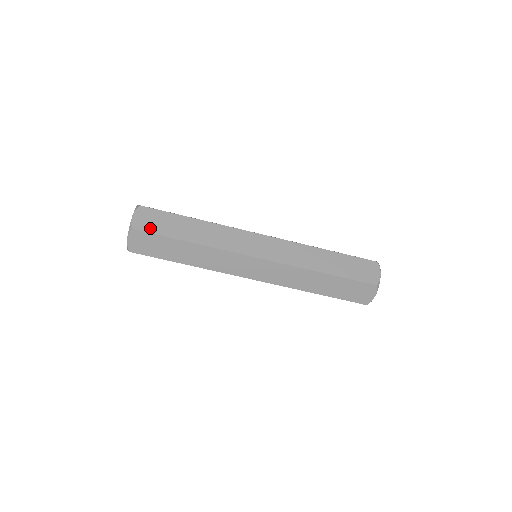
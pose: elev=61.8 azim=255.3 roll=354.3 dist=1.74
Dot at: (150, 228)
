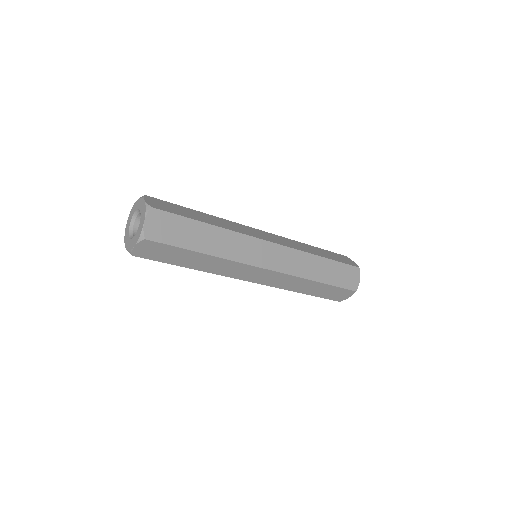
Dot at: (152, 257)
